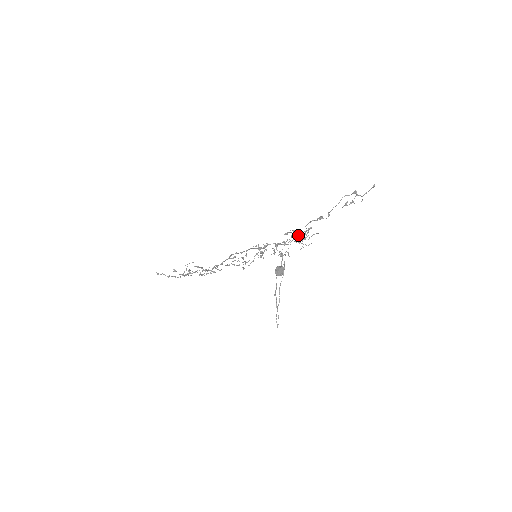
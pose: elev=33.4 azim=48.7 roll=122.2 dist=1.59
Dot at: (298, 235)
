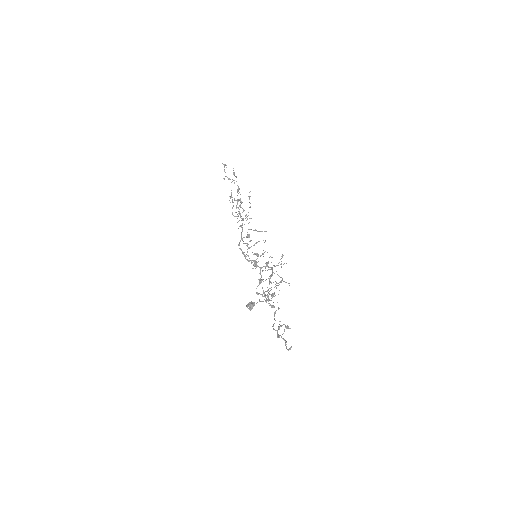
Dot at: (264, 293)
